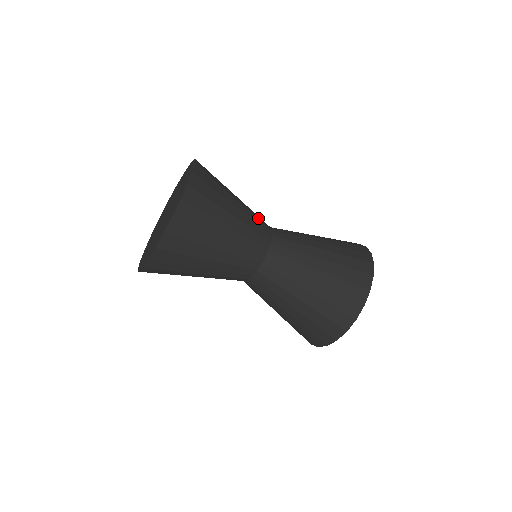
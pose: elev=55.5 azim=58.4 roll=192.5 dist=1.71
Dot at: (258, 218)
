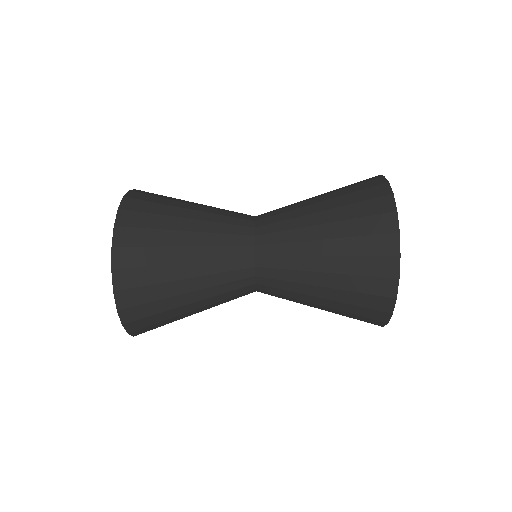
Dot at: (231, 212)
